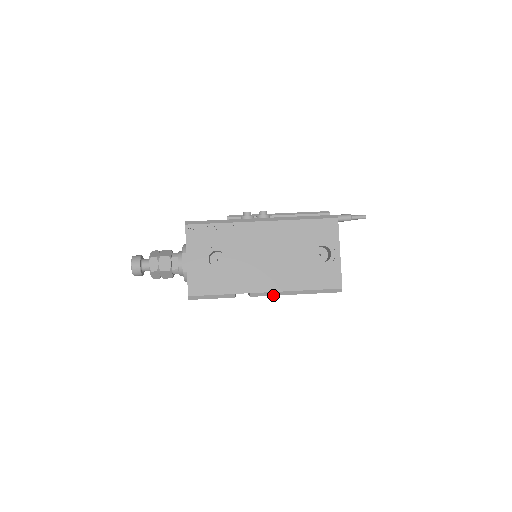
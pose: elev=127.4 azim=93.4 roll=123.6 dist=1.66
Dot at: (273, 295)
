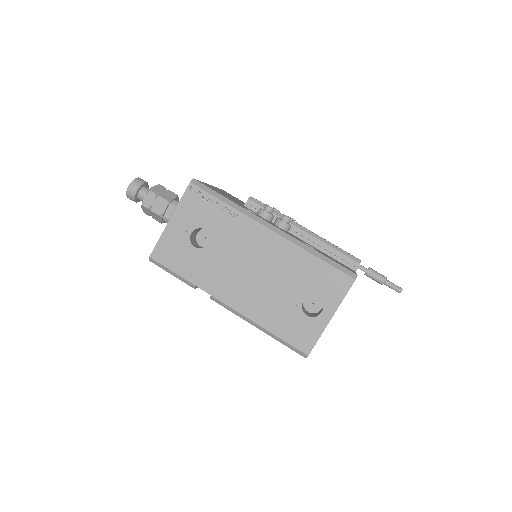
Dot at: (234, 312)
